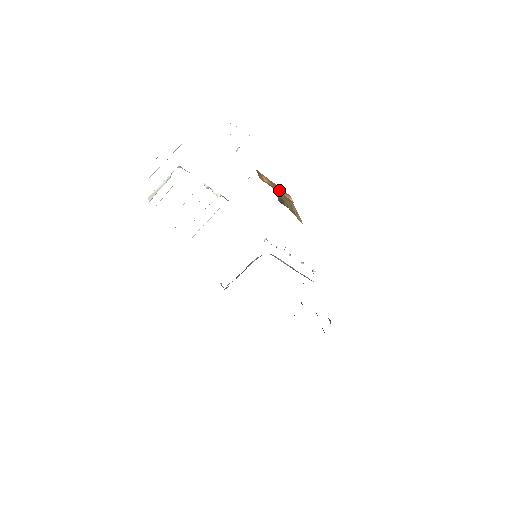
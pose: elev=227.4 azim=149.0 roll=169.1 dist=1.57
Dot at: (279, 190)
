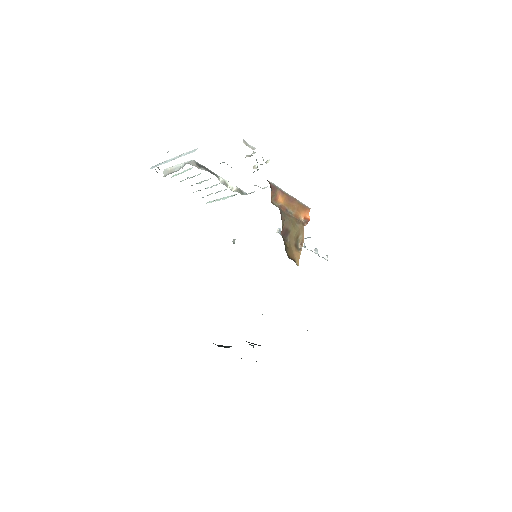
Dot at: (295, 208)
